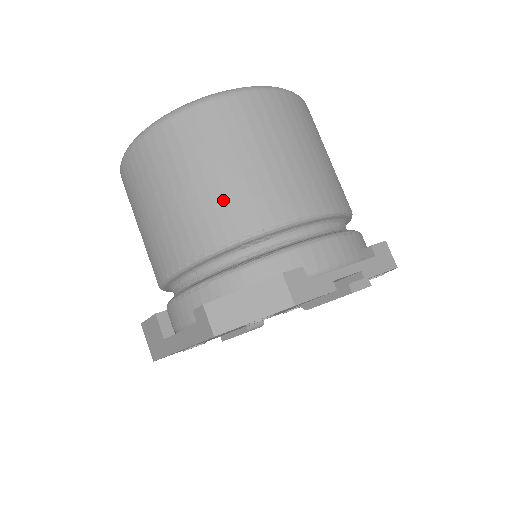
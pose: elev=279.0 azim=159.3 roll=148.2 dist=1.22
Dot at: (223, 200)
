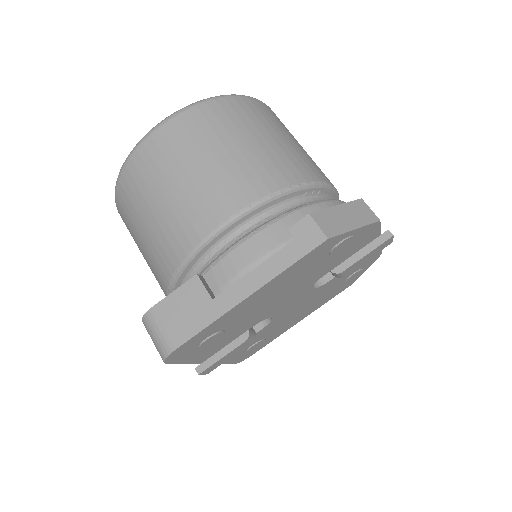
Dot at: (286, 156)
